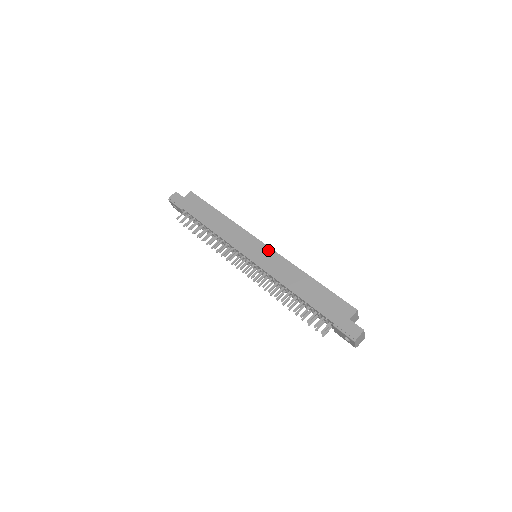
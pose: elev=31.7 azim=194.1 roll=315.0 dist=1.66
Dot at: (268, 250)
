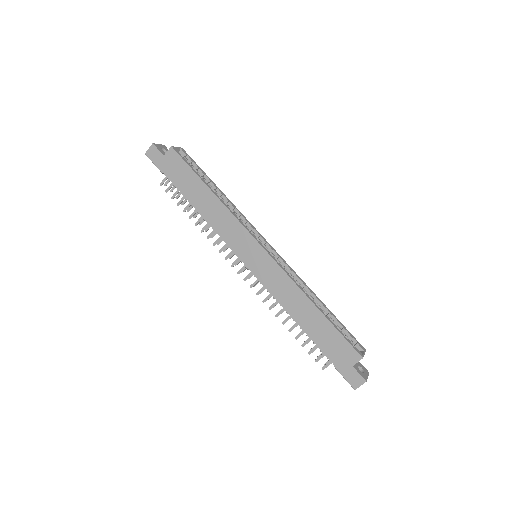
Dot at: (268, 260)
